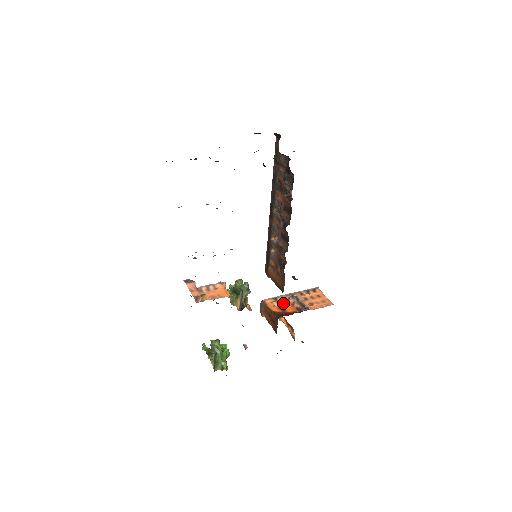
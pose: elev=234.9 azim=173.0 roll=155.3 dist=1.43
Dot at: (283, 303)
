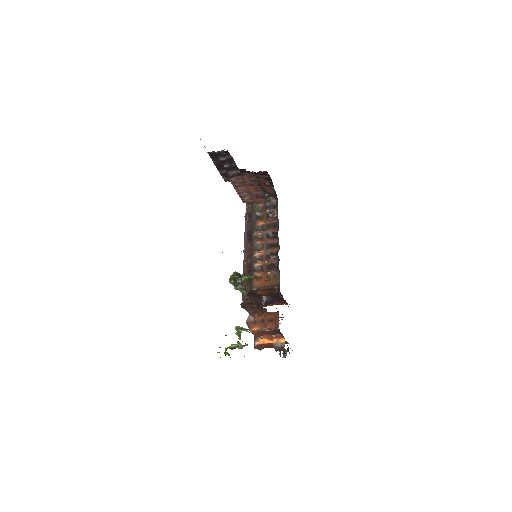
Dot at: occluded
